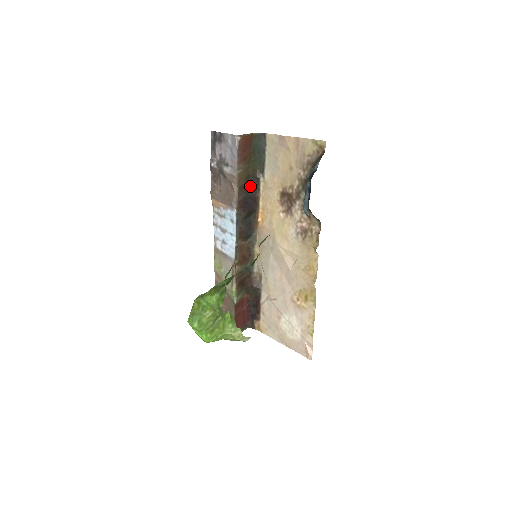
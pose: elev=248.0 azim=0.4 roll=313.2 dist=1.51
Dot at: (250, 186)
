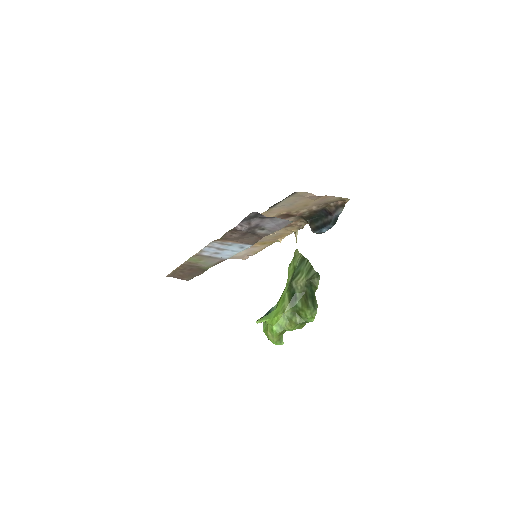
Dot at: occluded
